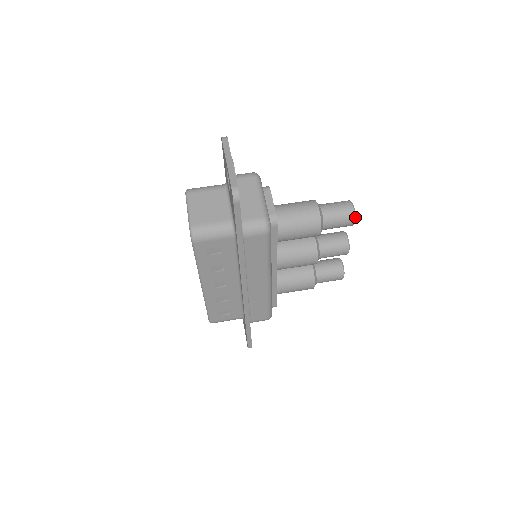
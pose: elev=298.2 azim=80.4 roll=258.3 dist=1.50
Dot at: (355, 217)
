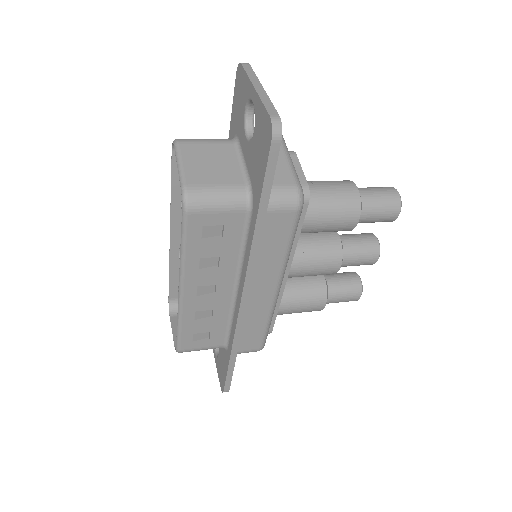
Dot at: occluded
